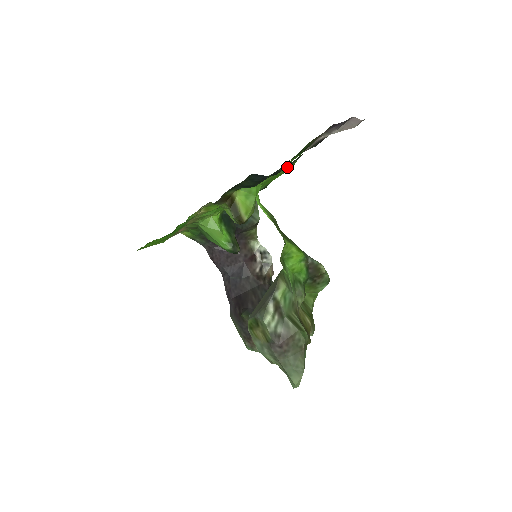
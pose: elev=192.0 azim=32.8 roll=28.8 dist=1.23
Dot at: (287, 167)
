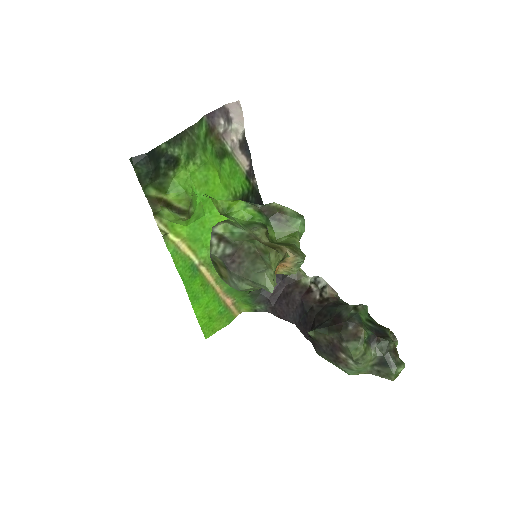
Dot at: (178, 151)
